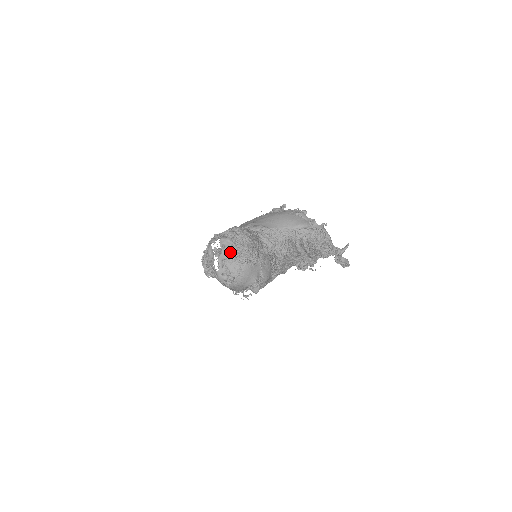
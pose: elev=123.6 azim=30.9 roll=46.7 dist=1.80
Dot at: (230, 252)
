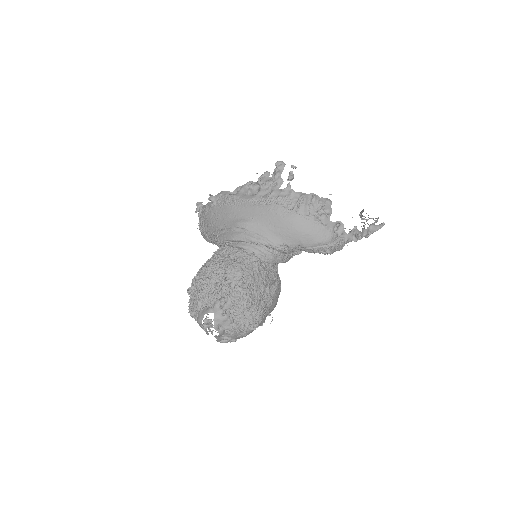
Dot at: (229, 329)
